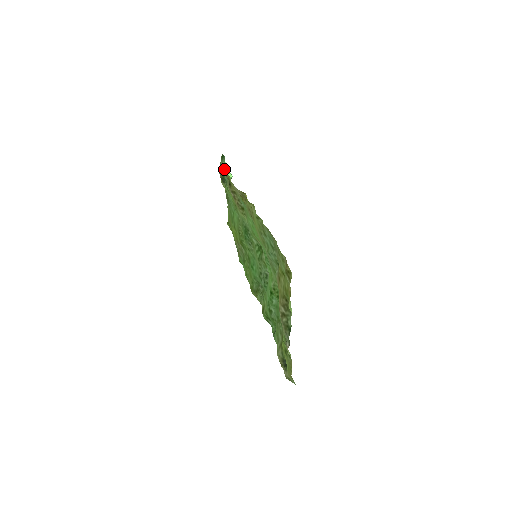
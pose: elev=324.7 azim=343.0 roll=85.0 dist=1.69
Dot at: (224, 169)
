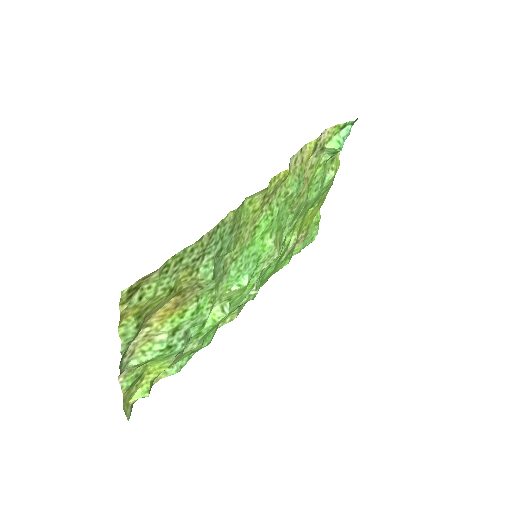
Dot at: (334, 132)
